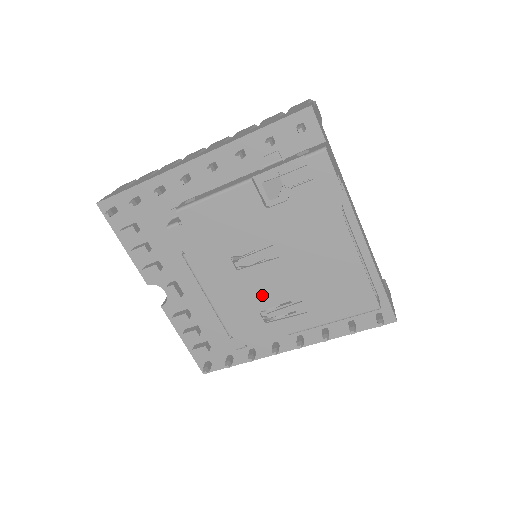
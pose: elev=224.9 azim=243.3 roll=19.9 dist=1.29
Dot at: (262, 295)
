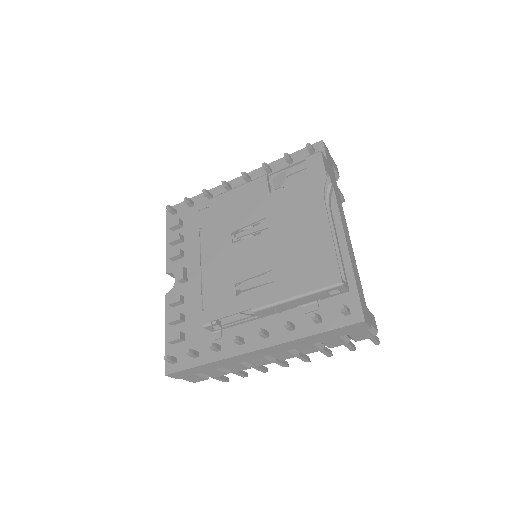
Dot at: (243, 267)
